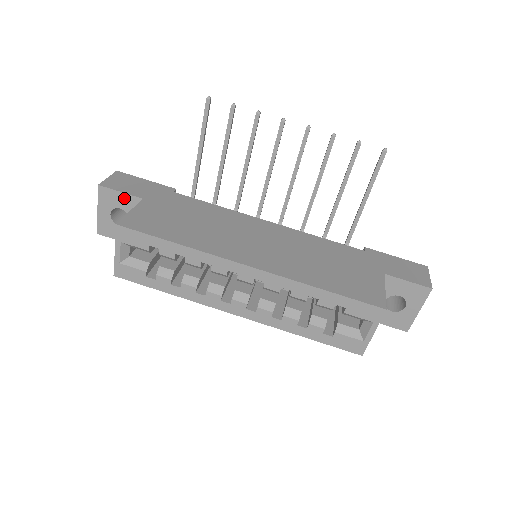
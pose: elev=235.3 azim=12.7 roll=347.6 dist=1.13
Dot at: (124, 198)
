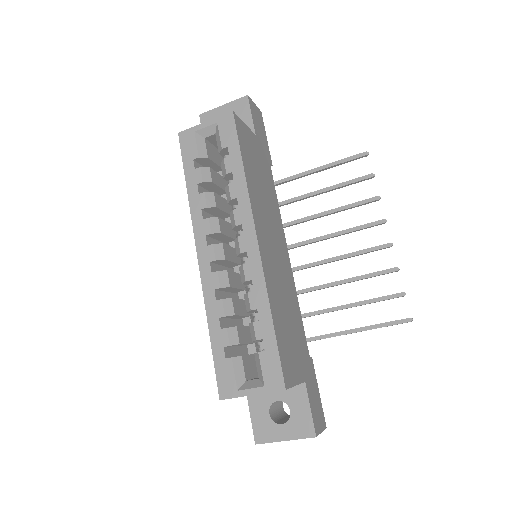
Dot at: (247, 120)
